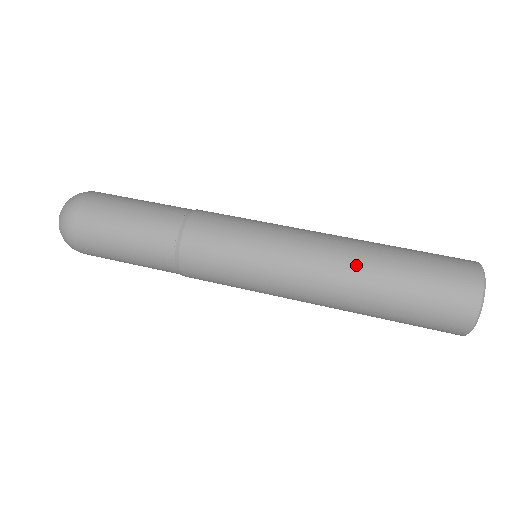
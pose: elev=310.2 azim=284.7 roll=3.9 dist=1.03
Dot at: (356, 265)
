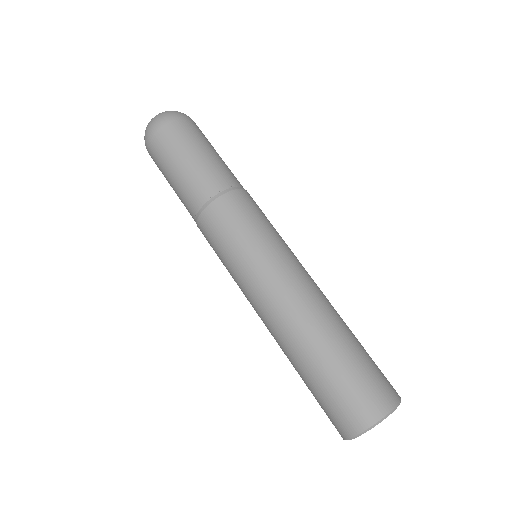
Dot at: (281, 345)
